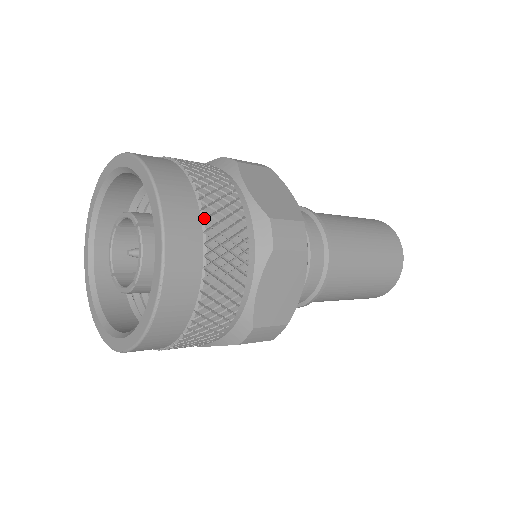
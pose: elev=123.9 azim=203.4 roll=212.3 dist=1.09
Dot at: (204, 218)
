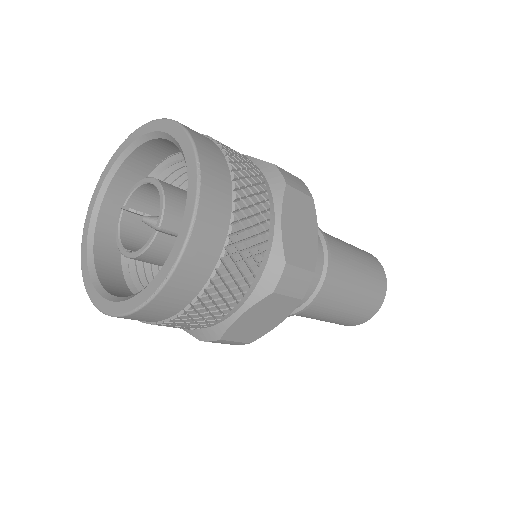
Dot at: (222, 148)
